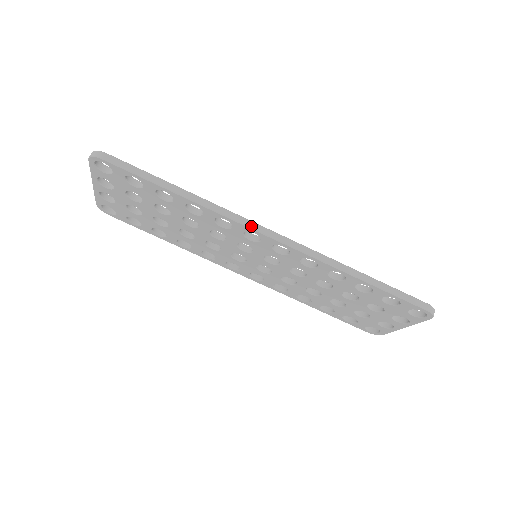
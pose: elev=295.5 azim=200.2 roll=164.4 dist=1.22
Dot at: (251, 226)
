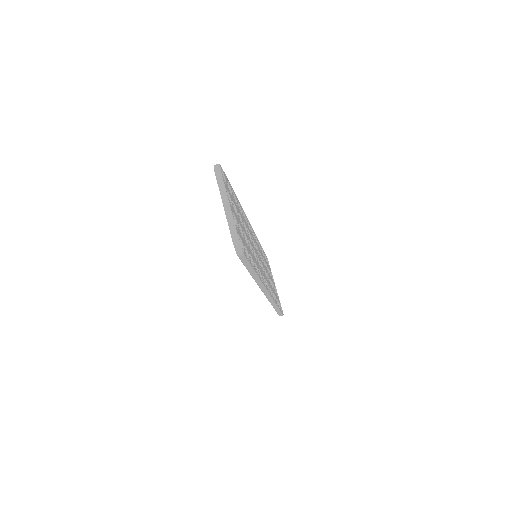
Dot at: (263, 290)
